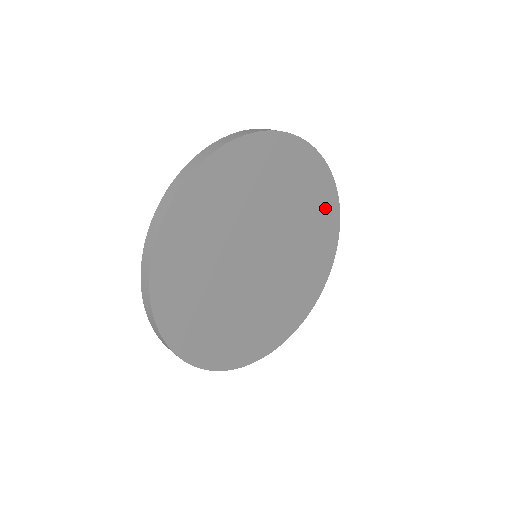
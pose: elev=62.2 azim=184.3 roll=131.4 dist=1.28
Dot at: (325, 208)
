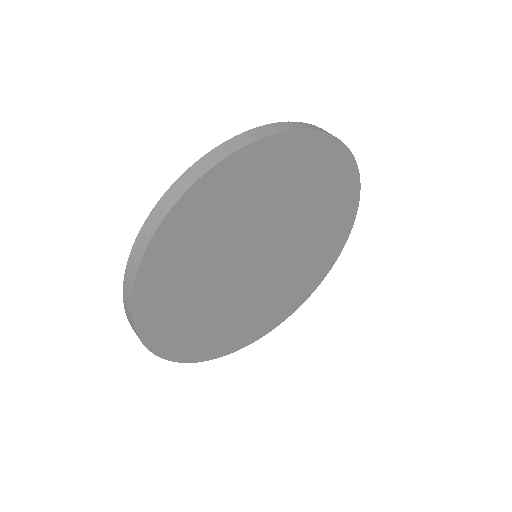
Dot at: (323, 262)
